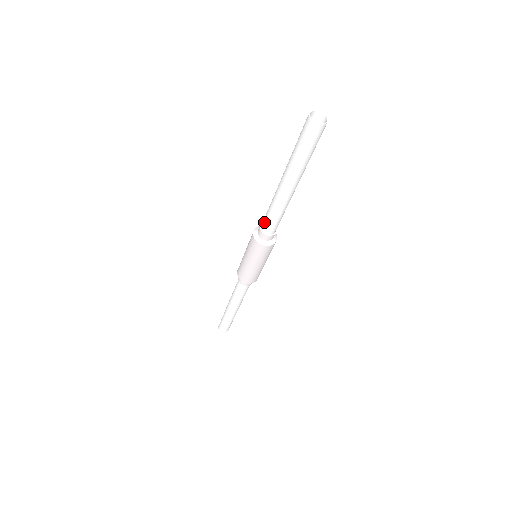
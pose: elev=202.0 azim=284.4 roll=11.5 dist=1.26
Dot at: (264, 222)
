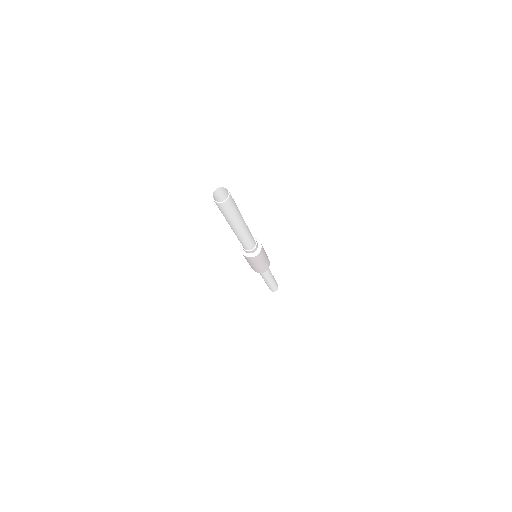
Dot at: occluded
